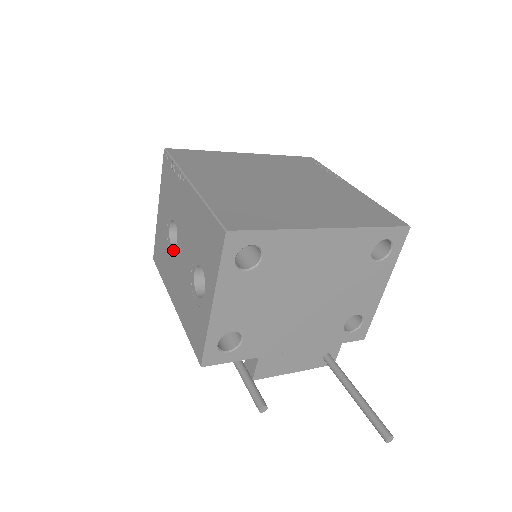
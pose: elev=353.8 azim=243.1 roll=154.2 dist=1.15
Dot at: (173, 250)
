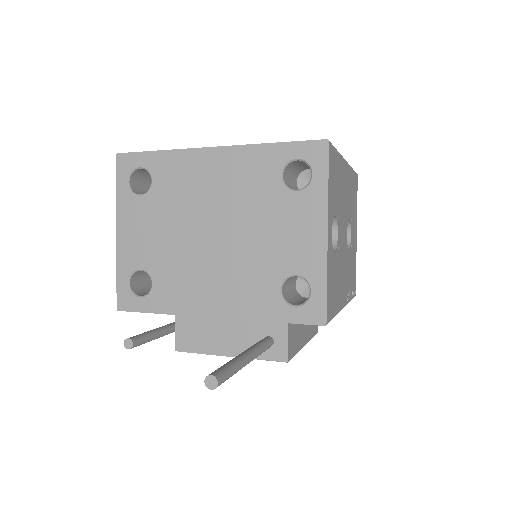
Dot at: occluded
